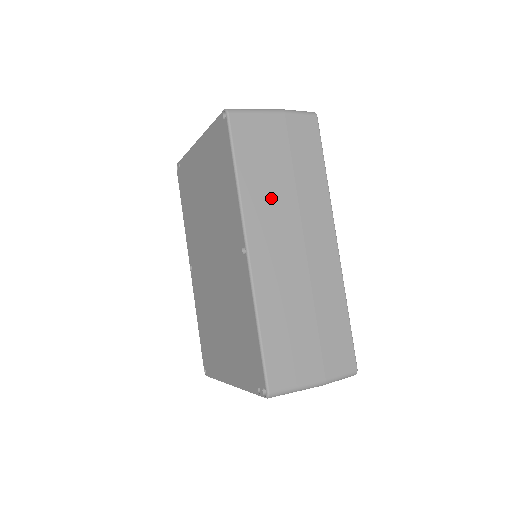
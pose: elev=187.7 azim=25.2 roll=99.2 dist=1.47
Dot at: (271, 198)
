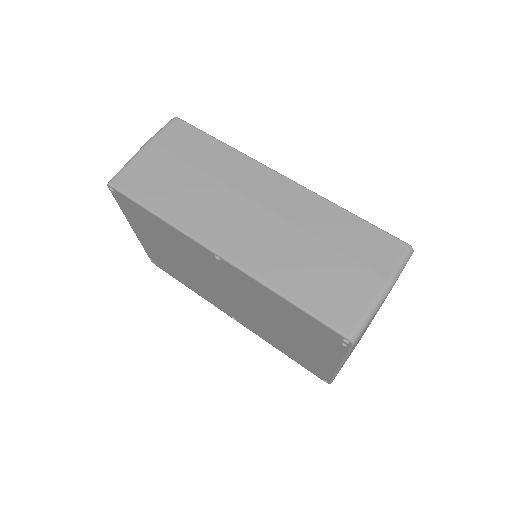
Dot at: (198, 202)
